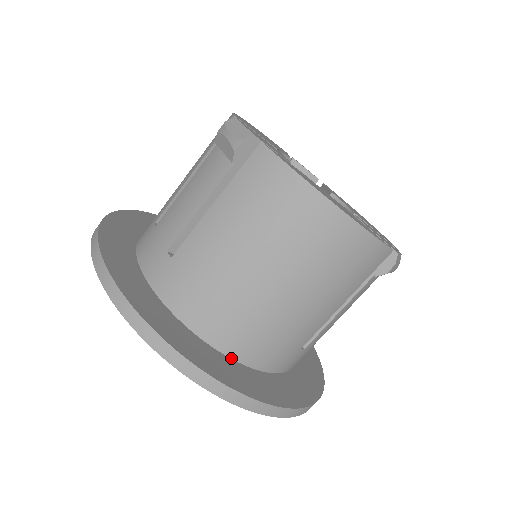
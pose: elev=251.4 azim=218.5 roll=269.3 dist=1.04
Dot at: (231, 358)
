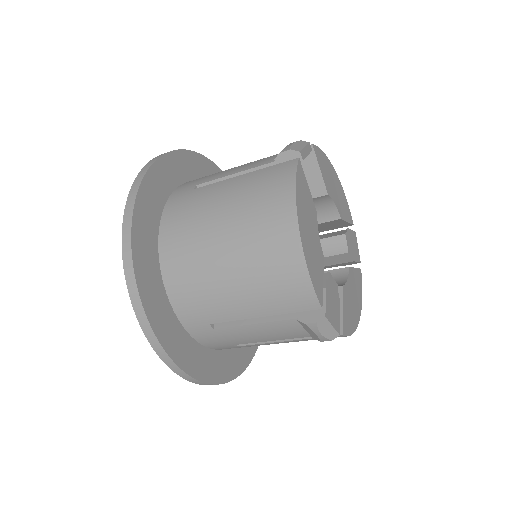
Dot at: occluded
